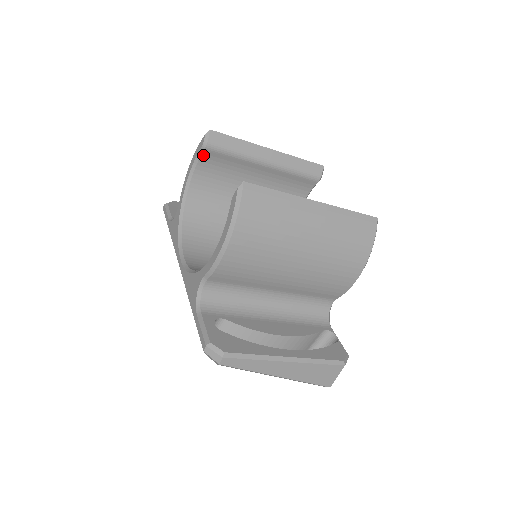
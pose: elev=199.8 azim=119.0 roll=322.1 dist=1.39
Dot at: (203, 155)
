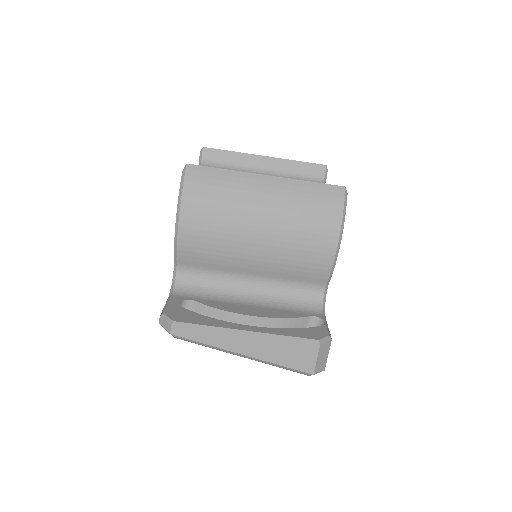
Dot at: occluded
